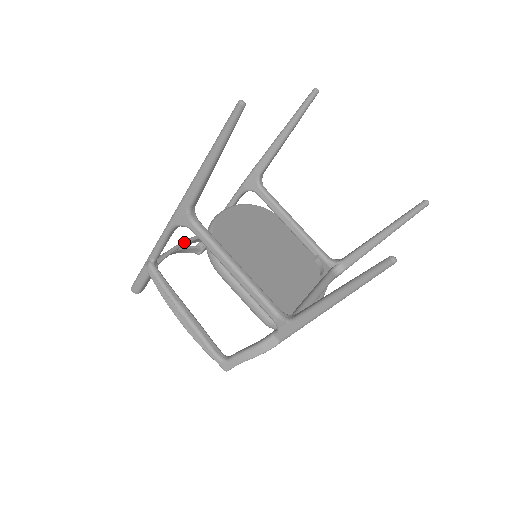
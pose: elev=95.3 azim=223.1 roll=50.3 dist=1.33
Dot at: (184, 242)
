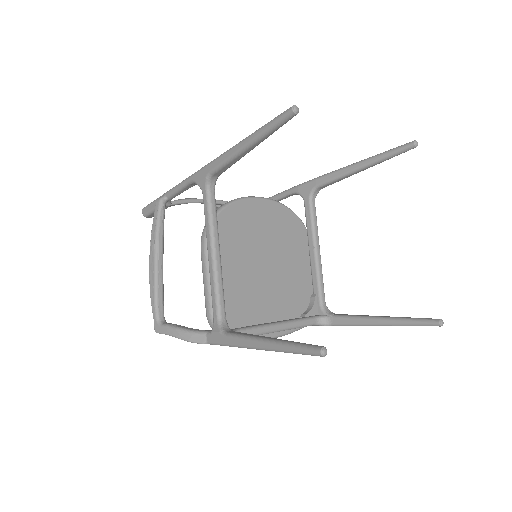
Dot at: occluded
